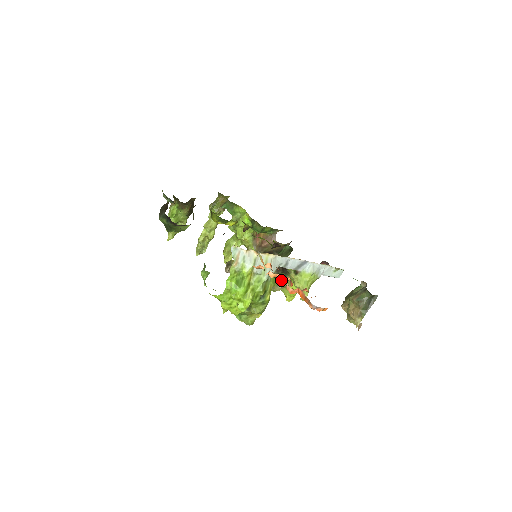
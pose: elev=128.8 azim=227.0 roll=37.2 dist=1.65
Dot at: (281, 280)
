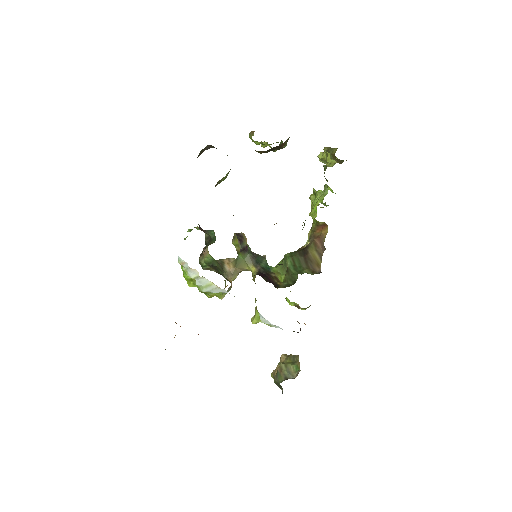
Dot at: occluded
